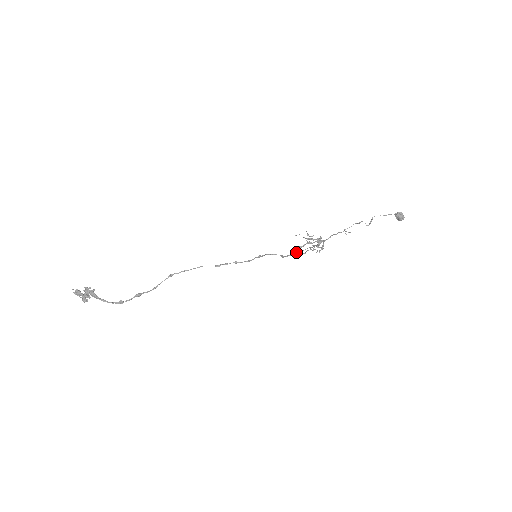
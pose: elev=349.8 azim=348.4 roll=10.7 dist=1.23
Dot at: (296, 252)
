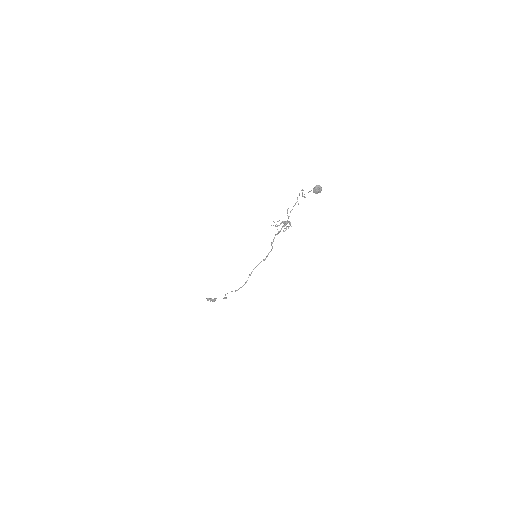
Dot at: (272, 247)
